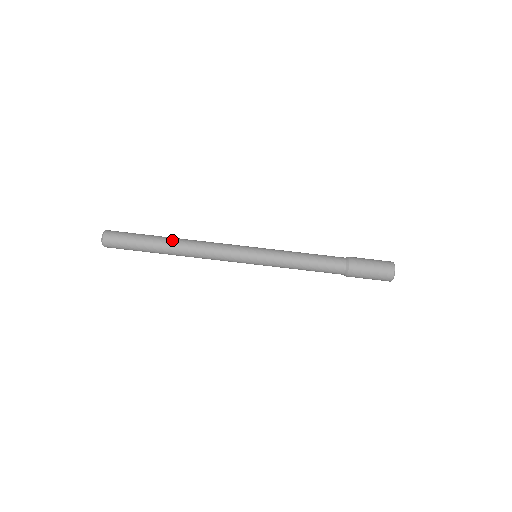
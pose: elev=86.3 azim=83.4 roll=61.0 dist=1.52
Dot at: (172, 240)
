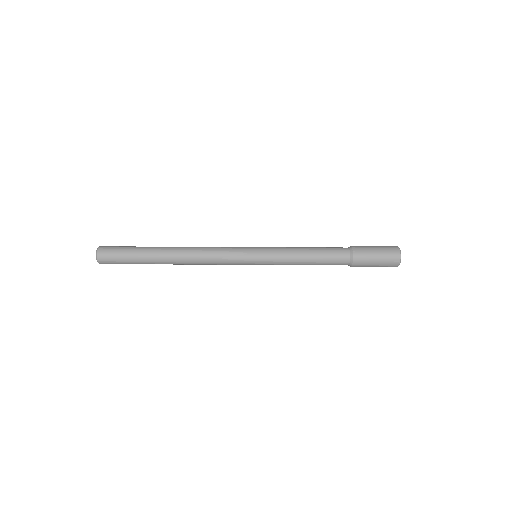
Dot at: (168, 250)
